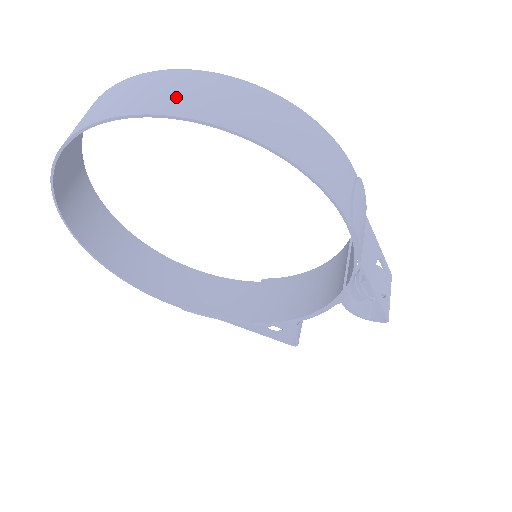
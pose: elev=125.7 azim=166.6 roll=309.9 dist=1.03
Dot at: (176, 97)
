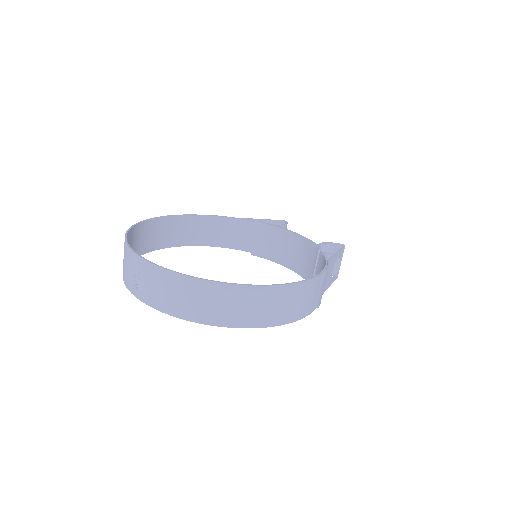
Dot at: (215, 310)
